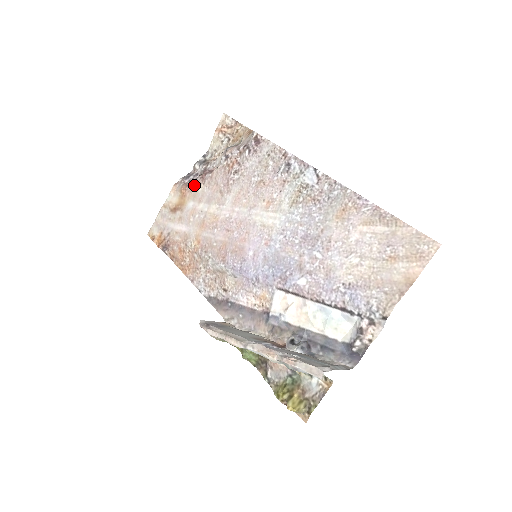
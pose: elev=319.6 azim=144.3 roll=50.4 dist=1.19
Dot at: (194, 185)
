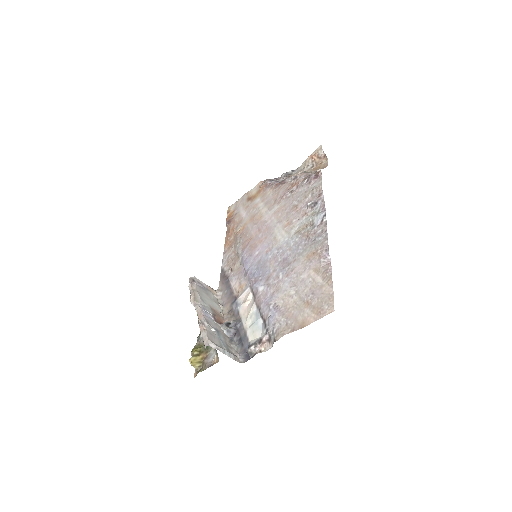
Dot at: (268, 188)
